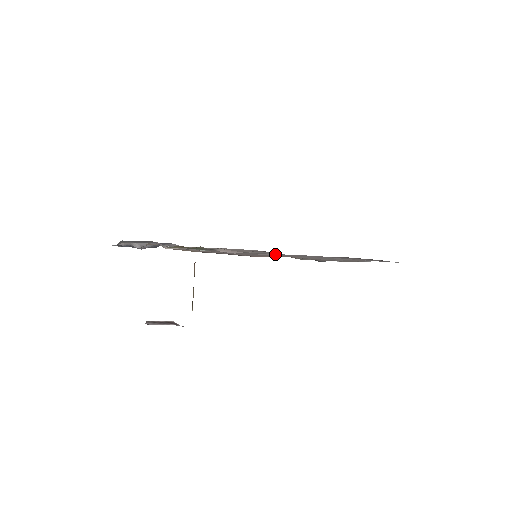
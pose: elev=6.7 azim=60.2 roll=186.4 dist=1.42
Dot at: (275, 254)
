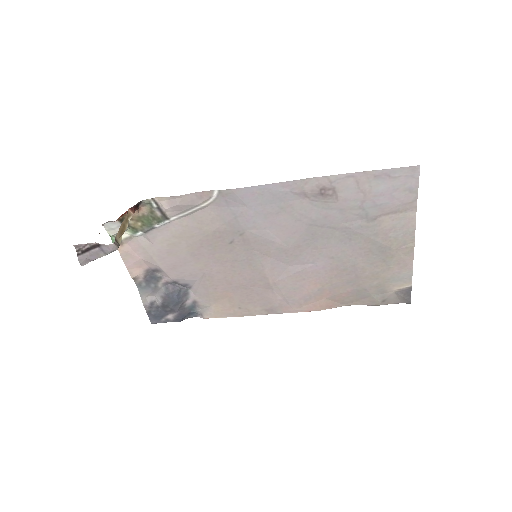
Dot at: (261, 233)
